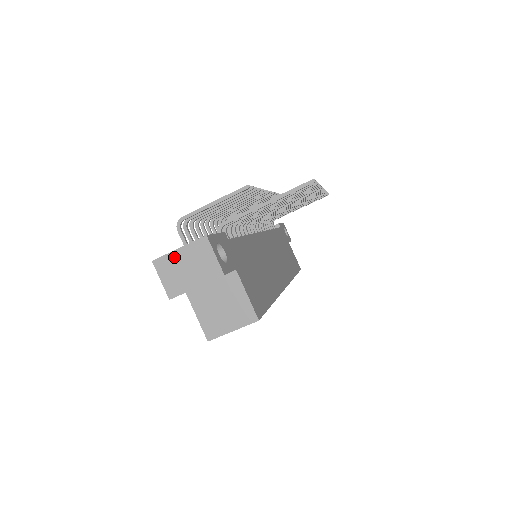
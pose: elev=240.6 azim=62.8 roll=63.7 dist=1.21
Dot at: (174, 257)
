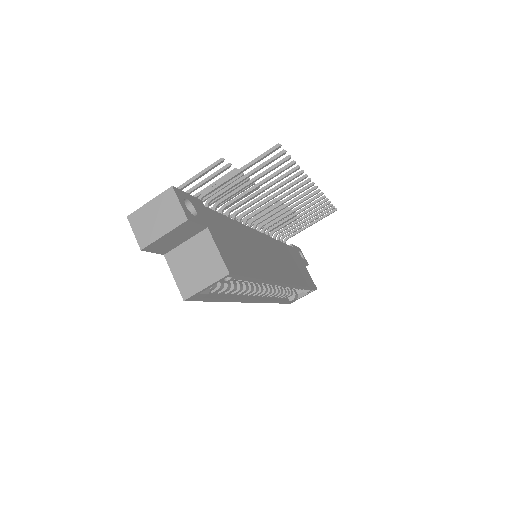
Dot at: (145, 210)
